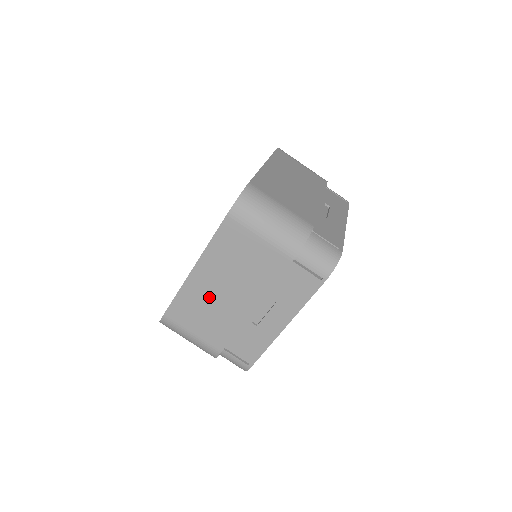
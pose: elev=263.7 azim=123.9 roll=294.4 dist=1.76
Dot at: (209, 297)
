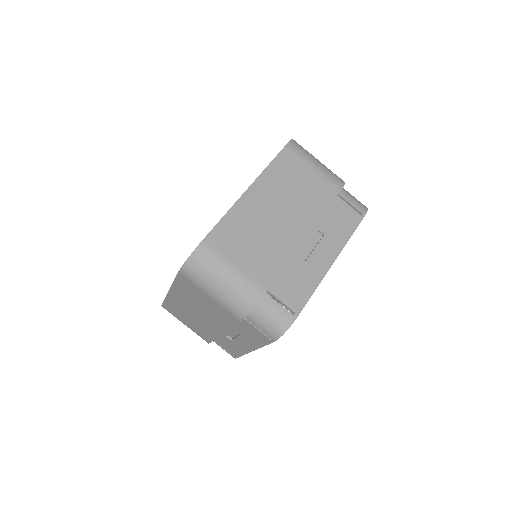
Dot at: (188, 311)
